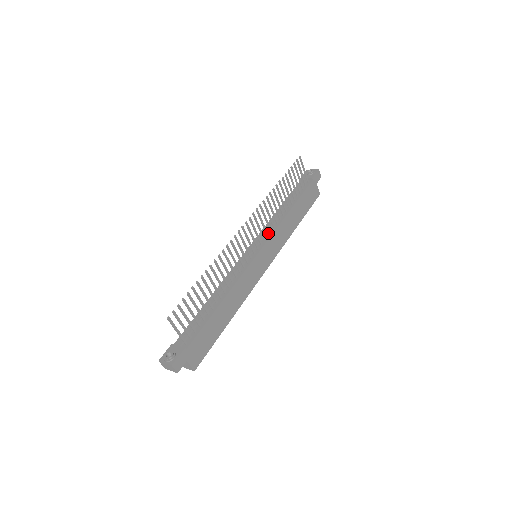
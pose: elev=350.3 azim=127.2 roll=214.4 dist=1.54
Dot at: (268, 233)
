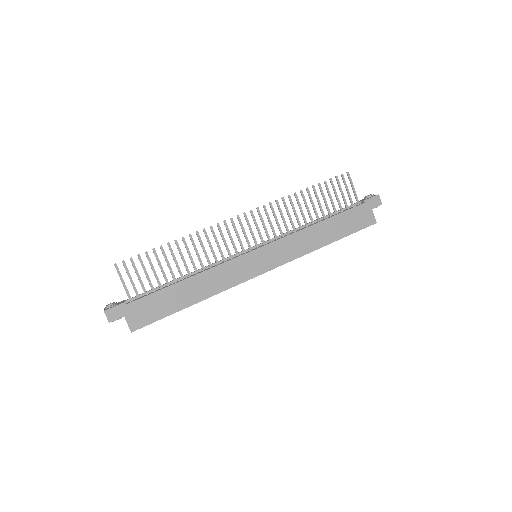
Dot at: (279, 238)
